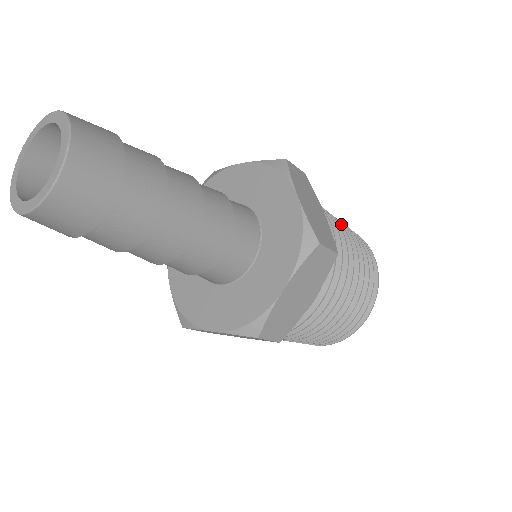
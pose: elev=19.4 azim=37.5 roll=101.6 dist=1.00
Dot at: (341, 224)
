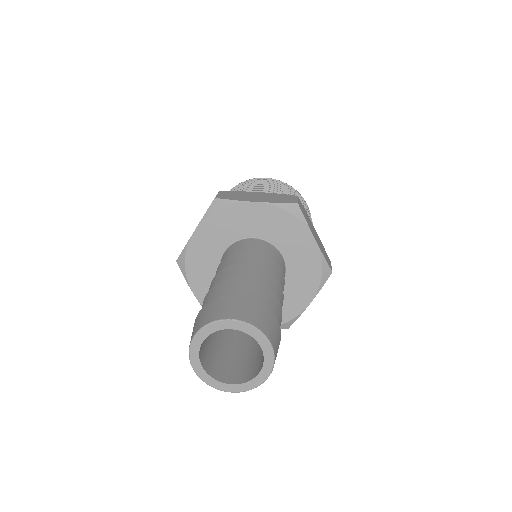
Dot at: occluded
